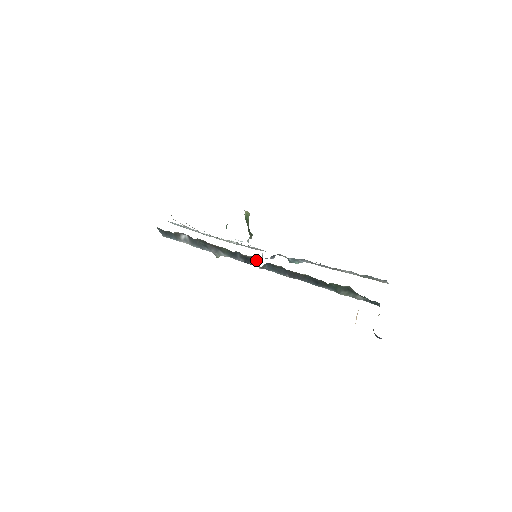
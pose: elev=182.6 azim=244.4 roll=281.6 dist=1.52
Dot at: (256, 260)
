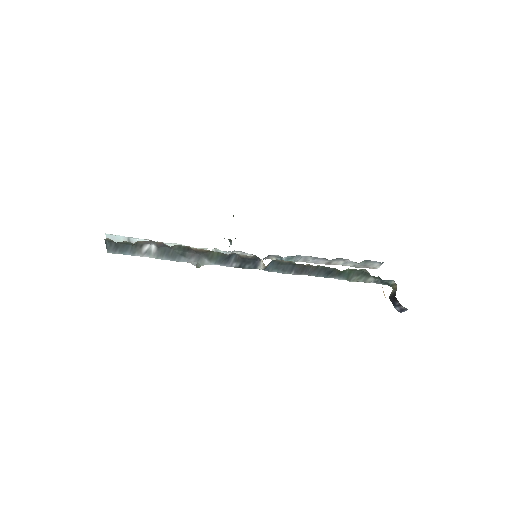
Dot at: (257, 260)
